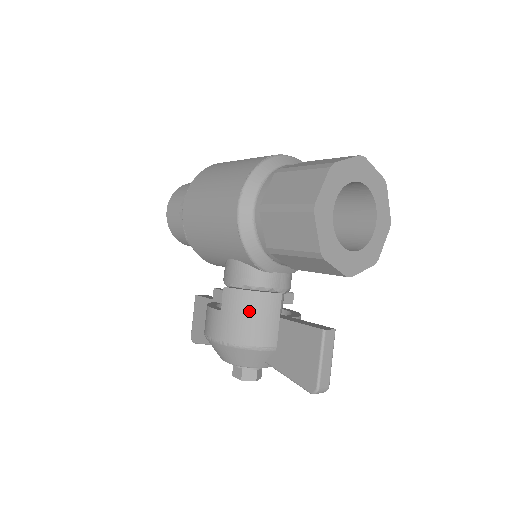
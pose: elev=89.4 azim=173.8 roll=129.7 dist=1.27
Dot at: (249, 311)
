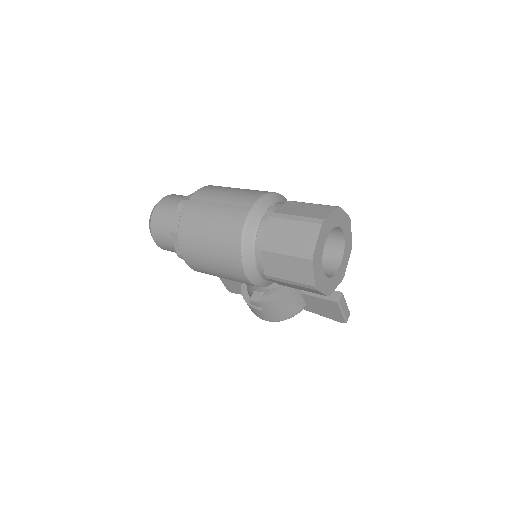
Dot at: (282, 305)
